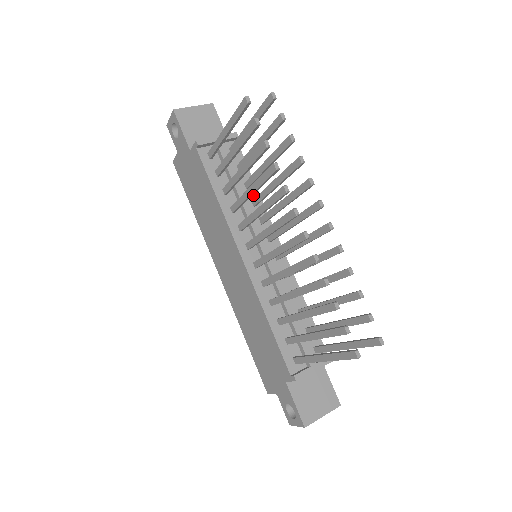
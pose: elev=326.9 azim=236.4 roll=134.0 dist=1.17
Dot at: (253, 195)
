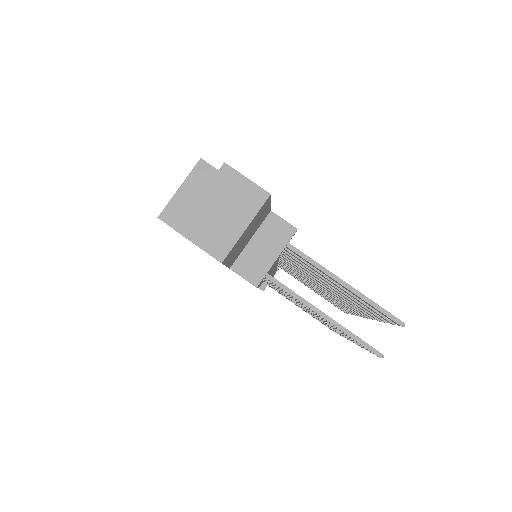
Dot at: occluded
